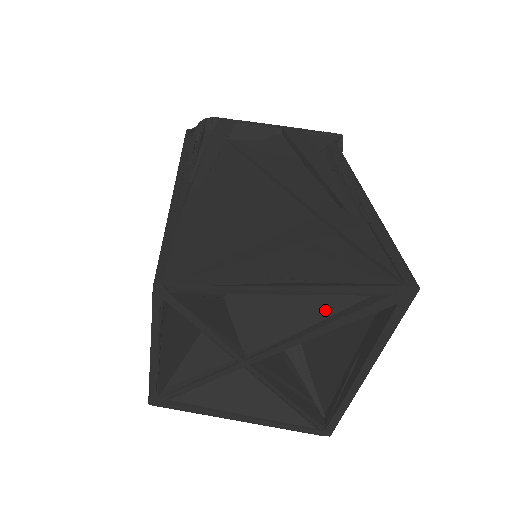
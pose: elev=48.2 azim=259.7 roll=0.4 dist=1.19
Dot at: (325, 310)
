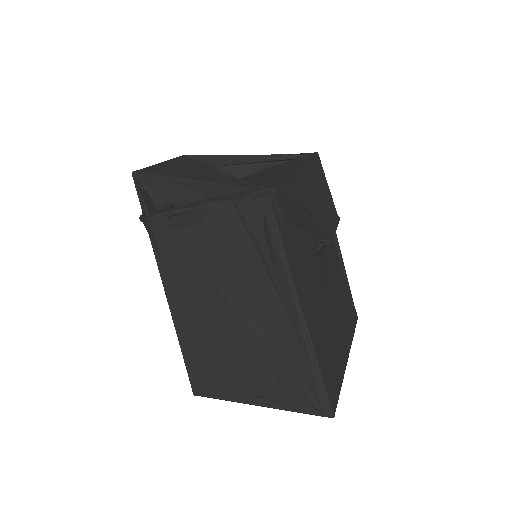
Dot at: occluded
